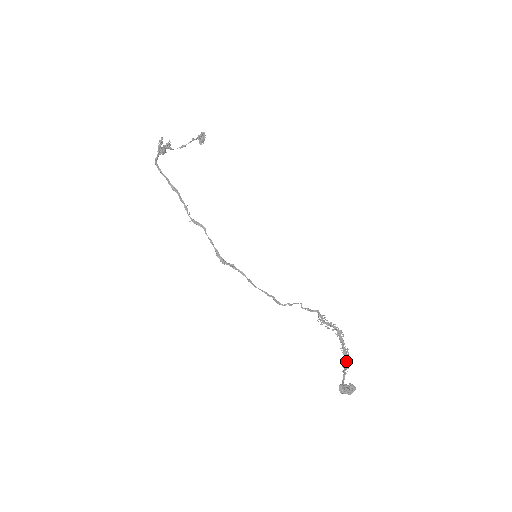
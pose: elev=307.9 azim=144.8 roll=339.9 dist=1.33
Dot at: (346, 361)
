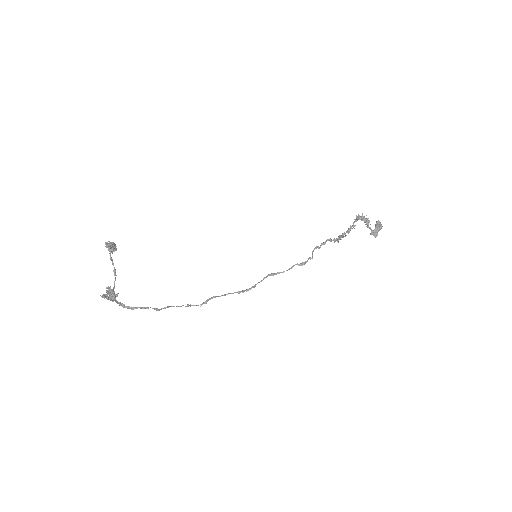
Dot at: (365, 222)
